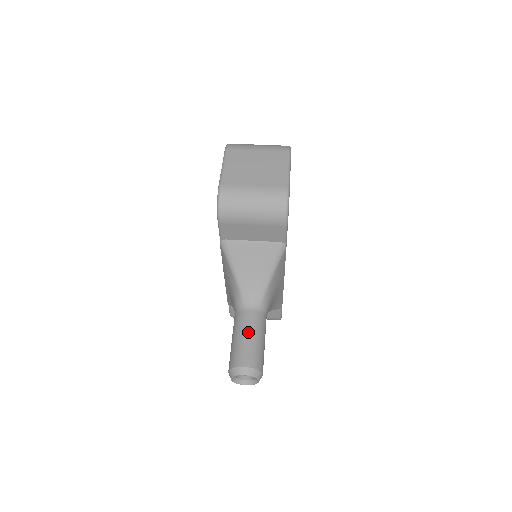
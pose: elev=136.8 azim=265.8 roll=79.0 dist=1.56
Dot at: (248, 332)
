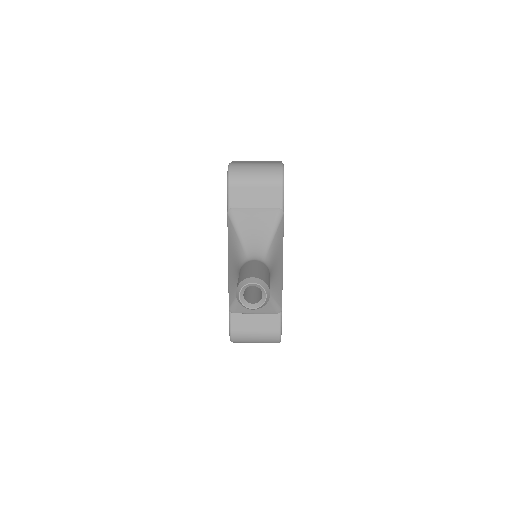
Dot at: (254, 266)
